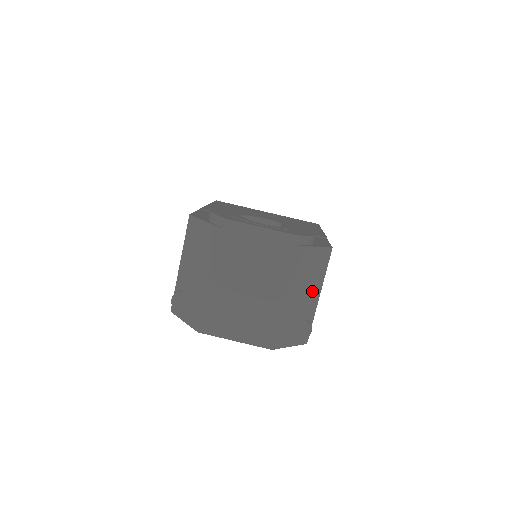
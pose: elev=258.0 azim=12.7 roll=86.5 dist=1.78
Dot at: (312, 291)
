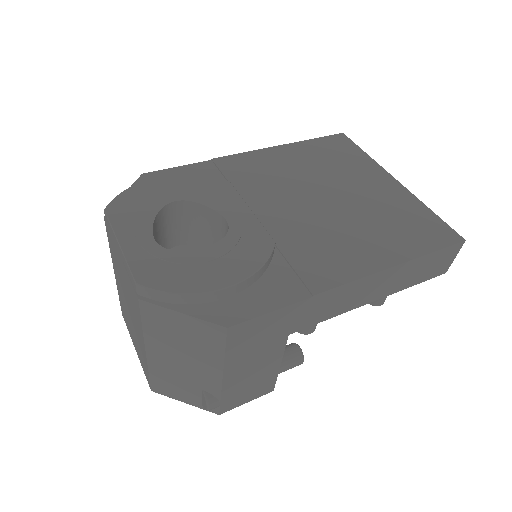
Dot at: (202, 364)
